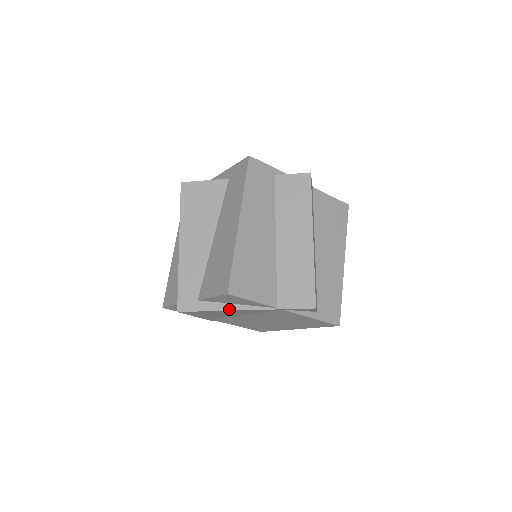
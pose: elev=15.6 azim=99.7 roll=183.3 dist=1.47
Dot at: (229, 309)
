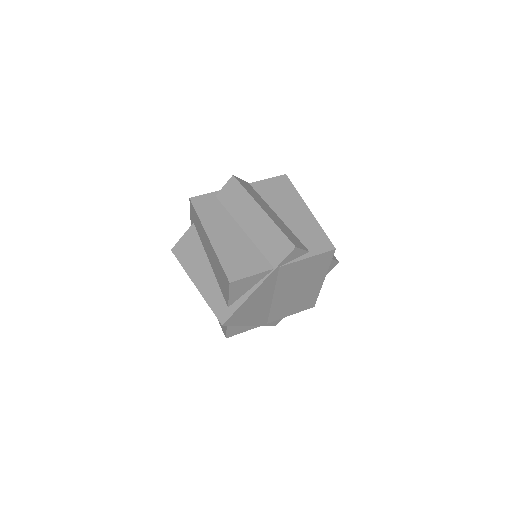
Dot at: (248, 296)
